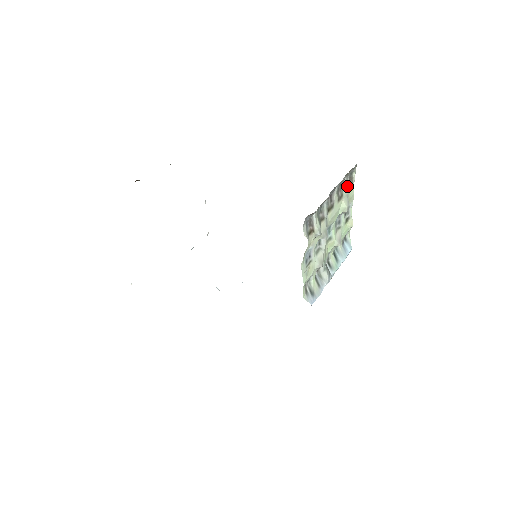
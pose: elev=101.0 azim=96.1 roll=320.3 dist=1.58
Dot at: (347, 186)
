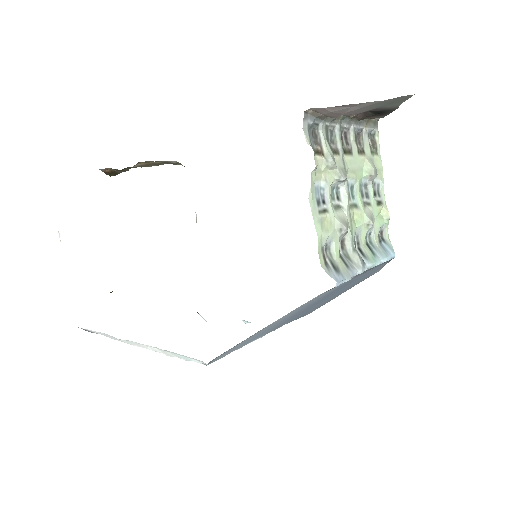
Dot at: (369, 148)
